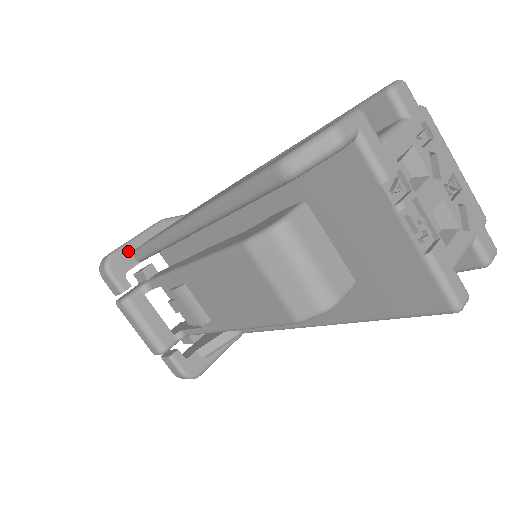
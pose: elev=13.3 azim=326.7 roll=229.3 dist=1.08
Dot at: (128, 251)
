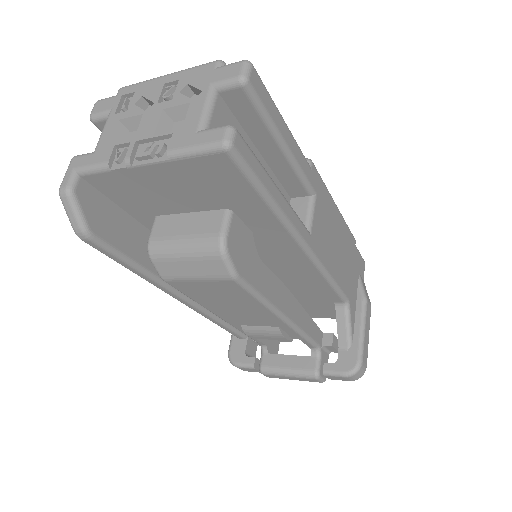
Dot at: (235, 340)
